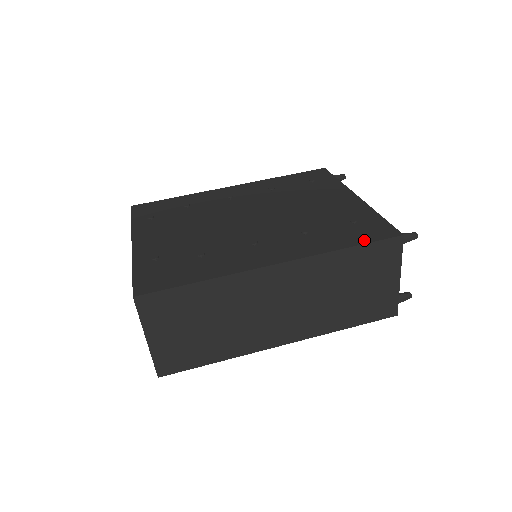
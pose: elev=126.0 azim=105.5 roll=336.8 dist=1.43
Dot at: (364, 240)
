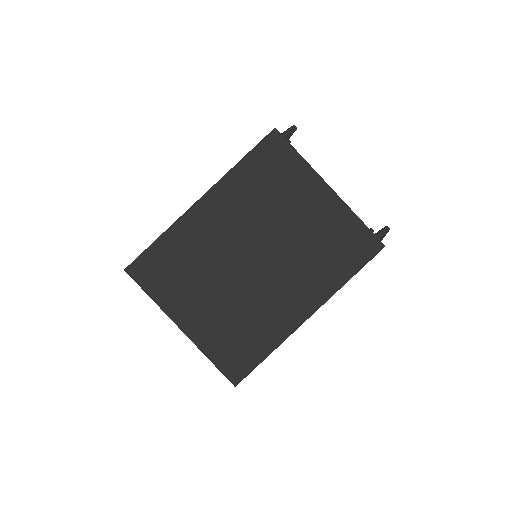
Dot at: (360, 264)
